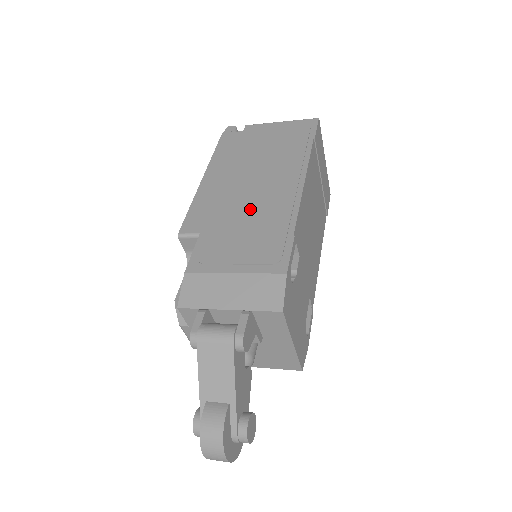
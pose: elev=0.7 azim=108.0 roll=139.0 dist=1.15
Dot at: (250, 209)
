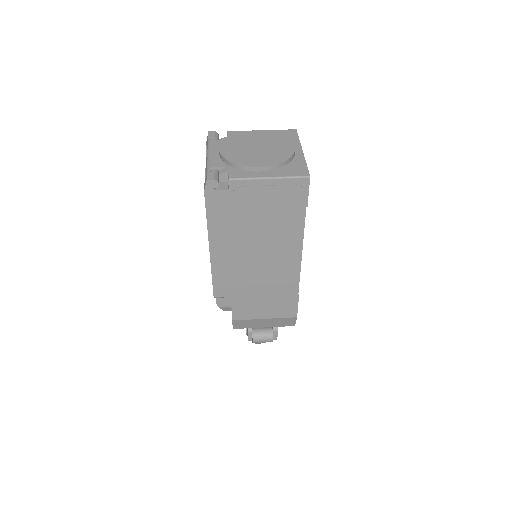
Dot at: (264, 280)
